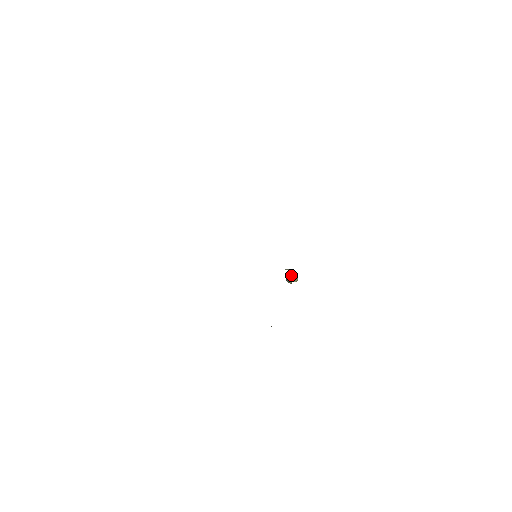
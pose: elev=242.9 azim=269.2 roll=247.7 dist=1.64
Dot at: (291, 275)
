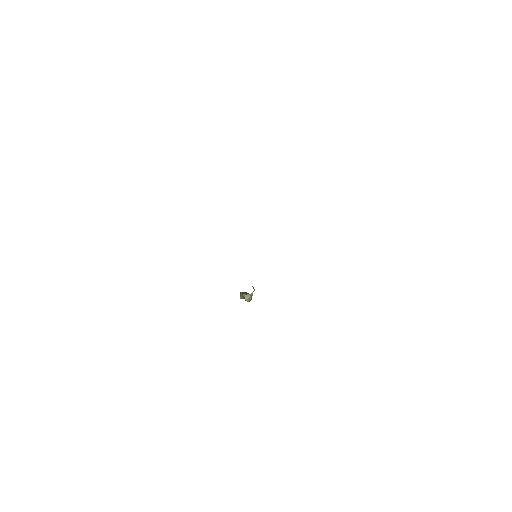
Dot at: (249, 294)
